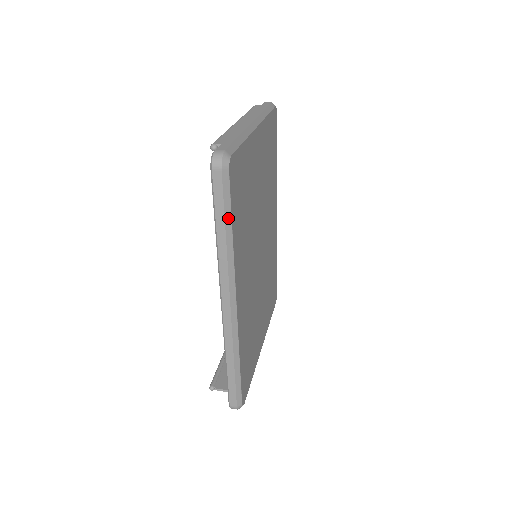
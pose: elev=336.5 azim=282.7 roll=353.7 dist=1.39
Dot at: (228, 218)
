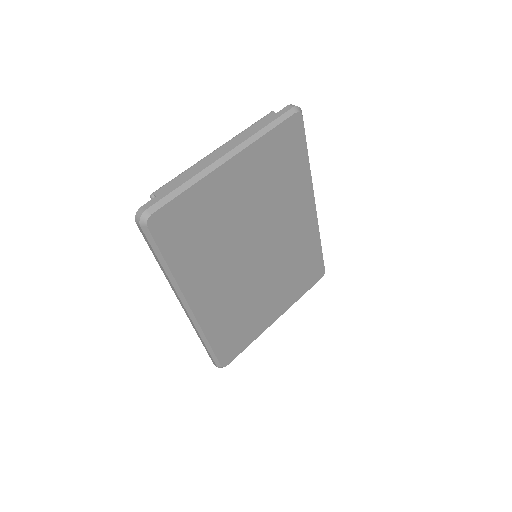
Dot at: (160, 257)
